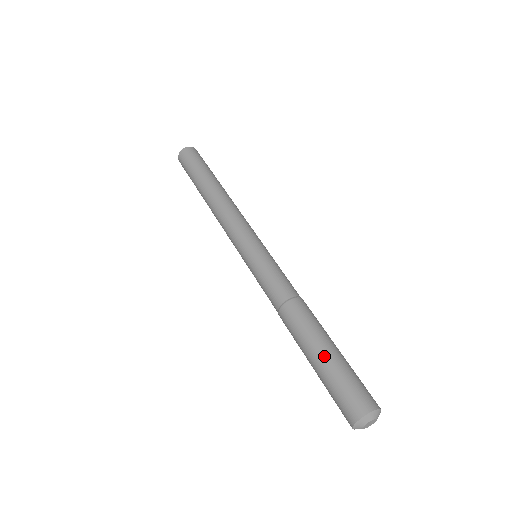
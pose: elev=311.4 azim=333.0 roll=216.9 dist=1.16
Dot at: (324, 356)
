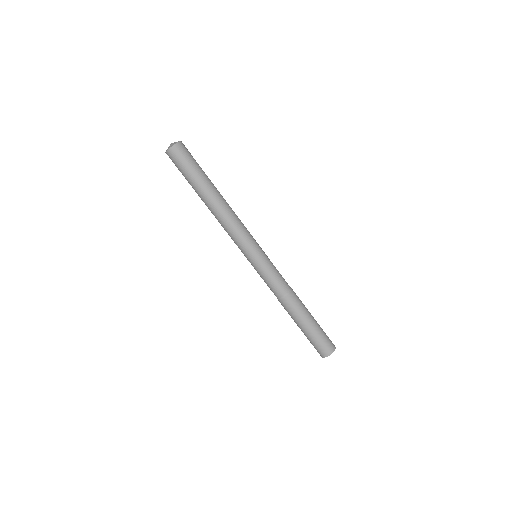
Dot at: (311, 326)
